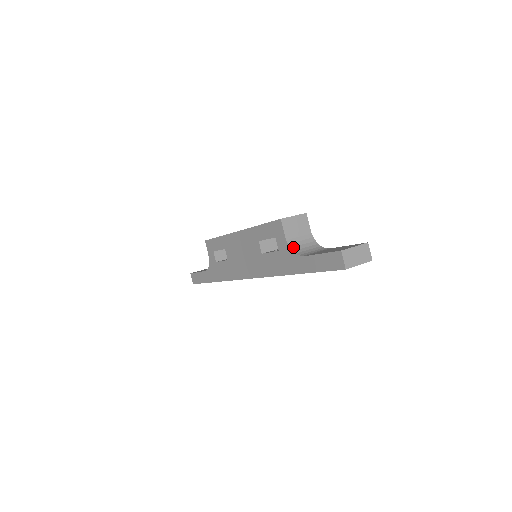
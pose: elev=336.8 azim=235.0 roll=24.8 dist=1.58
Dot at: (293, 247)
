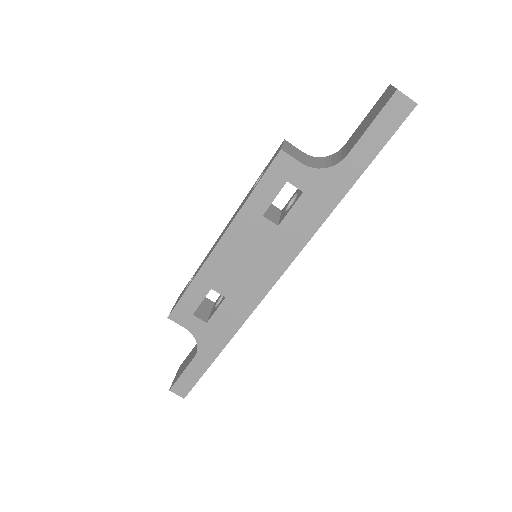
Dot at: (319, 167)
